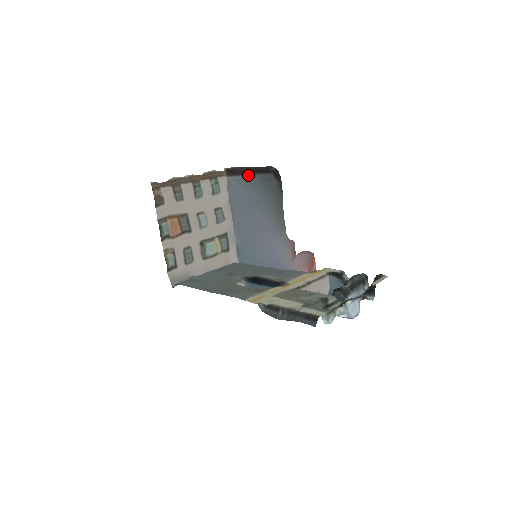
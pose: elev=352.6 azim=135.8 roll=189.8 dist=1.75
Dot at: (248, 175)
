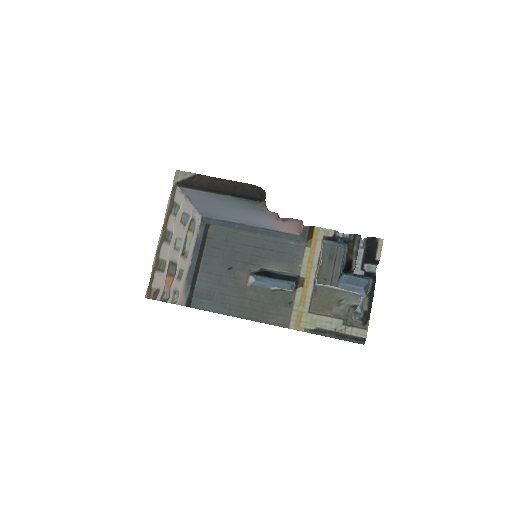
Dot at: (219, 195)
